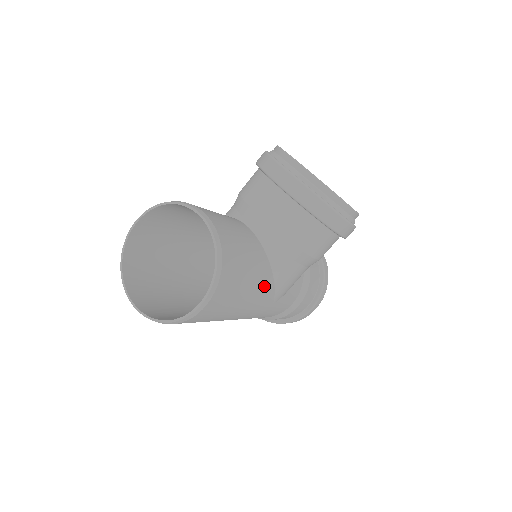
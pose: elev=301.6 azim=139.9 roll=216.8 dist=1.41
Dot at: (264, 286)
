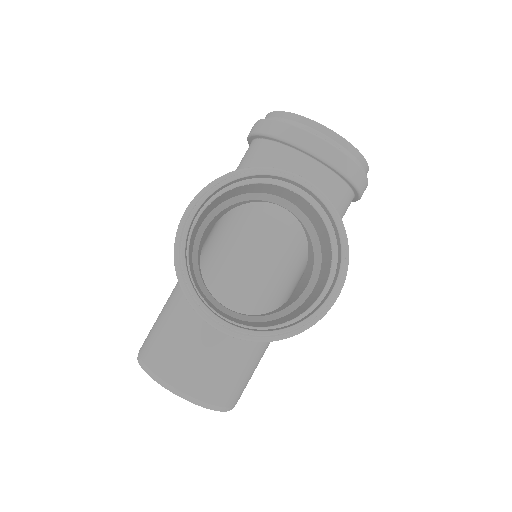
Dot at: occluded
